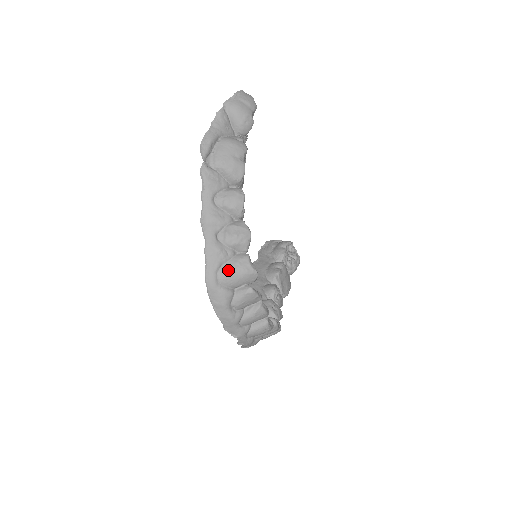
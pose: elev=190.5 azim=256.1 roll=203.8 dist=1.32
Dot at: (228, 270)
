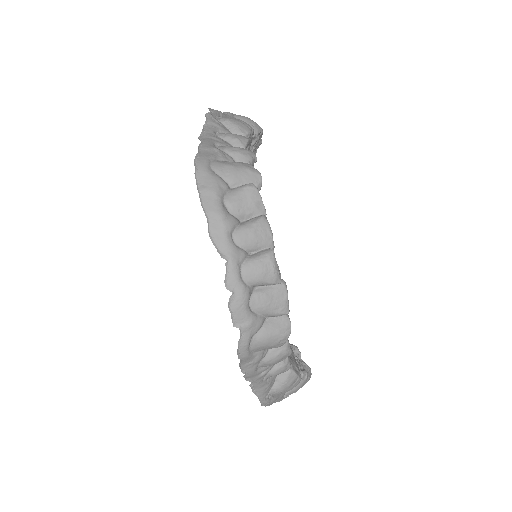
Dot at: (225, 162)
